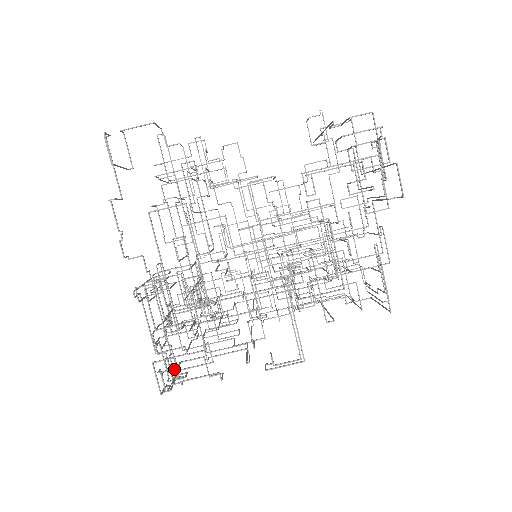
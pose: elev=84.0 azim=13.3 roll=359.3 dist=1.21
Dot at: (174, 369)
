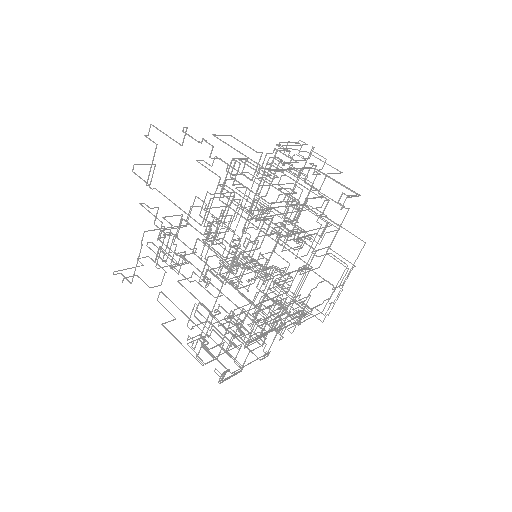
Dot at: (295, 193)
